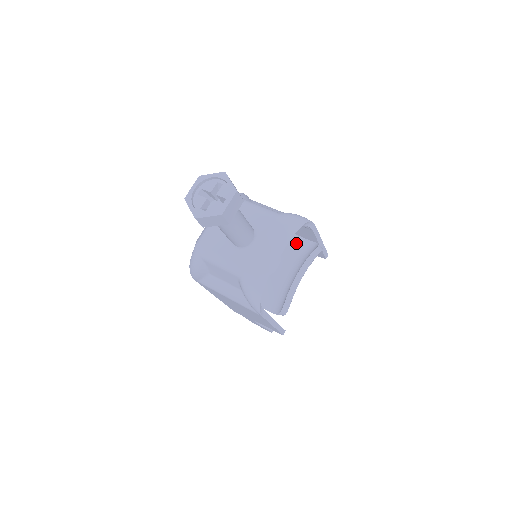
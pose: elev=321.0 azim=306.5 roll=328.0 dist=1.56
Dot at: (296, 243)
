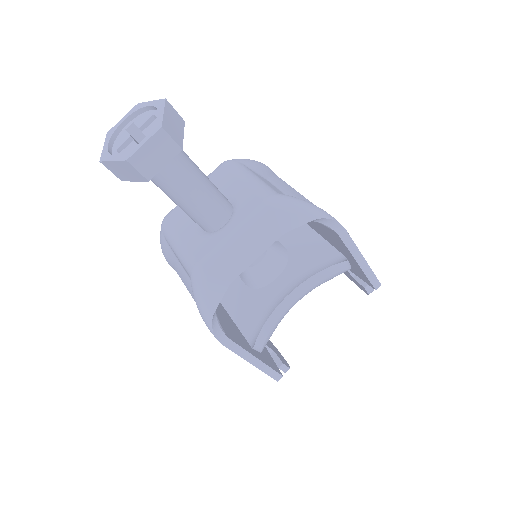
Dot at: (318, 251)
